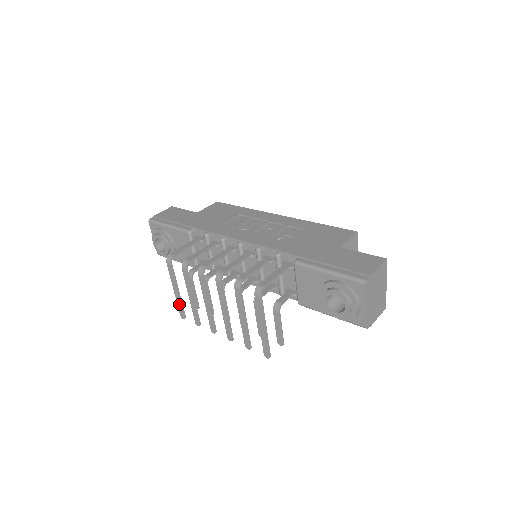
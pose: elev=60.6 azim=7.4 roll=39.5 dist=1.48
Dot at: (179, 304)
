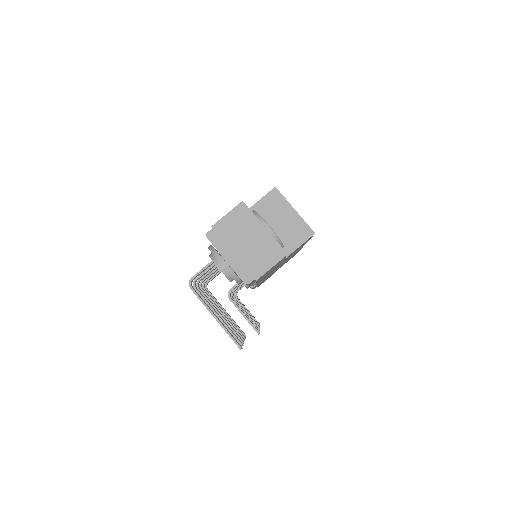
Dot at: occluded
